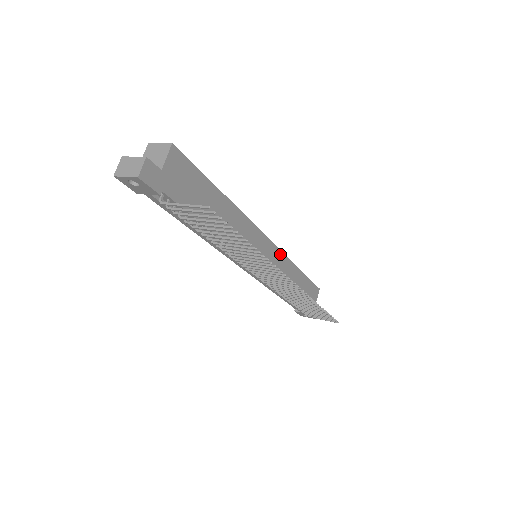
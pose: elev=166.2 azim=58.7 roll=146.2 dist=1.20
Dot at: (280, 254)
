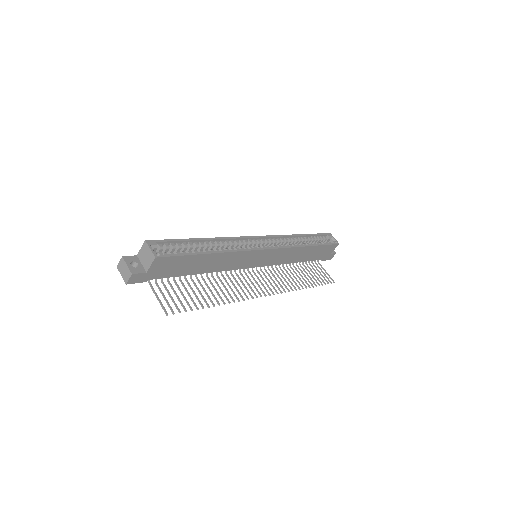
Dot at: (283, 250)
